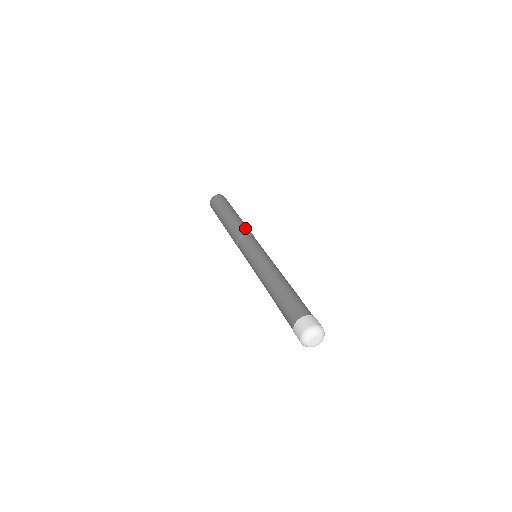
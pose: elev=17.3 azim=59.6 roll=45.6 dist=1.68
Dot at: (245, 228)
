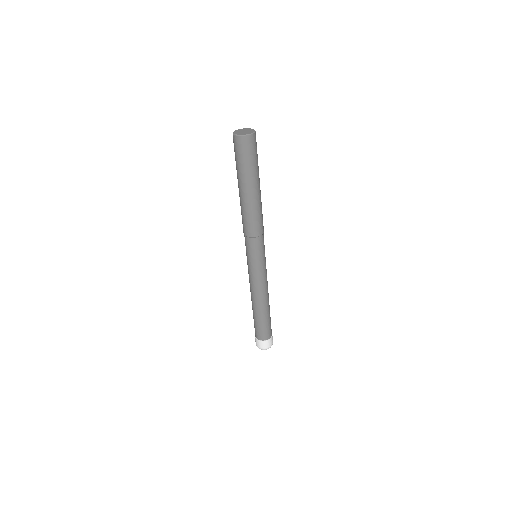
Dot at: (257, 226)
